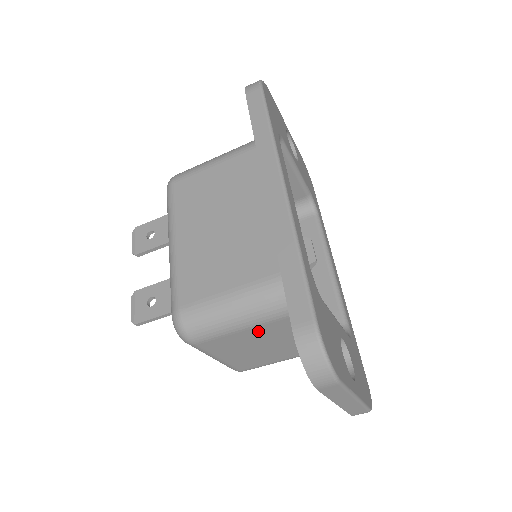
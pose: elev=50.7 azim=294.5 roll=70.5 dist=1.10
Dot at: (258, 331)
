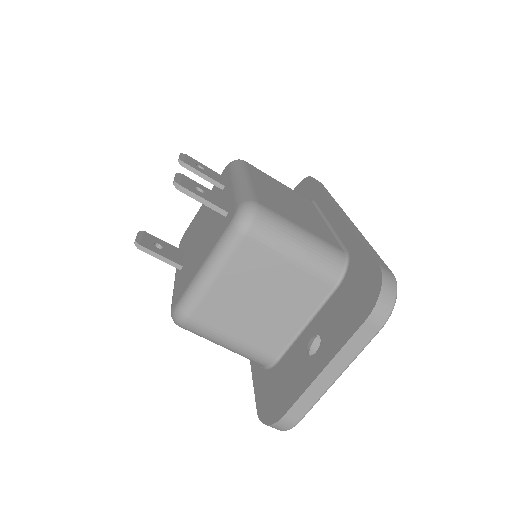
Dot at: (291, 274)
